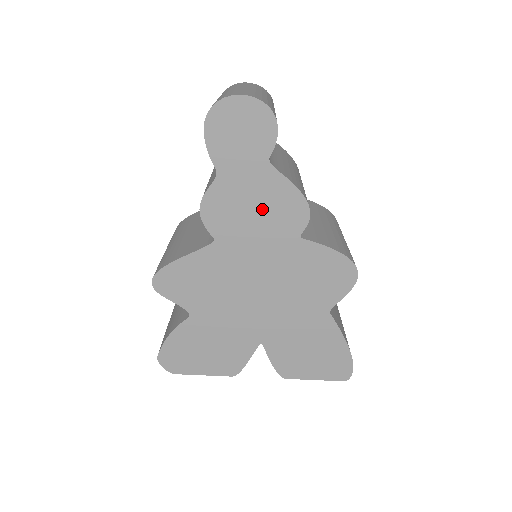
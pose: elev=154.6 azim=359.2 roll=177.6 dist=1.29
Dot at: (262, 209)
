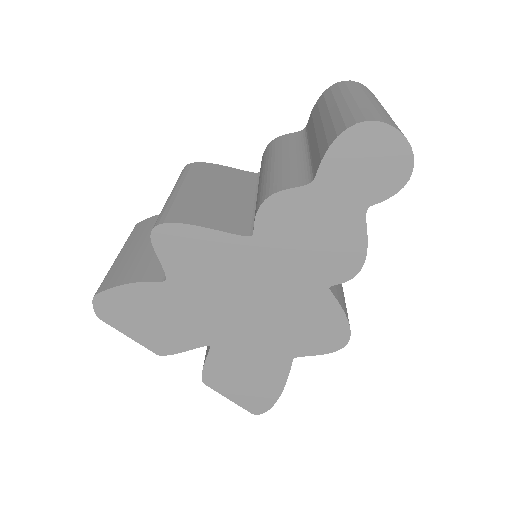
Dot at: (321, 242)
